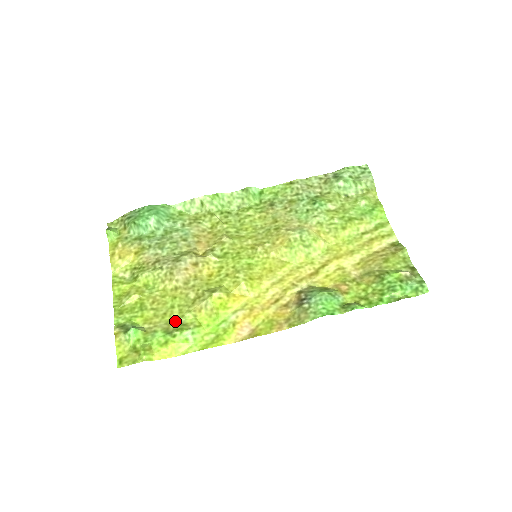
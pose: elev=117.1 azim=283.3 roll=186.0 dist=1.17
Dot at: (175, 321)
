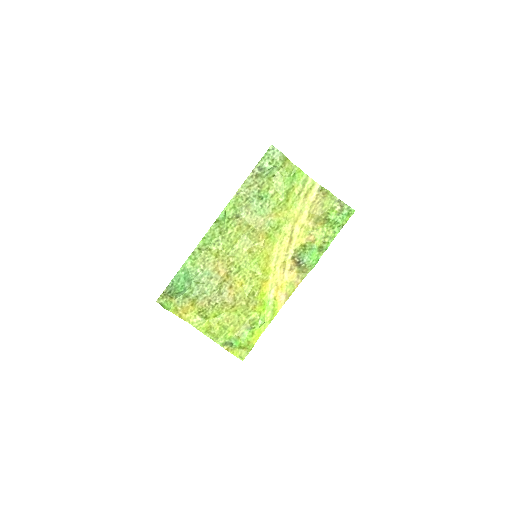
Dot at: (247, 321)
